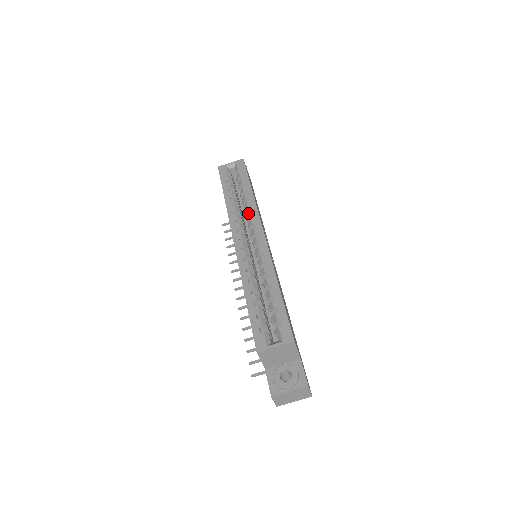
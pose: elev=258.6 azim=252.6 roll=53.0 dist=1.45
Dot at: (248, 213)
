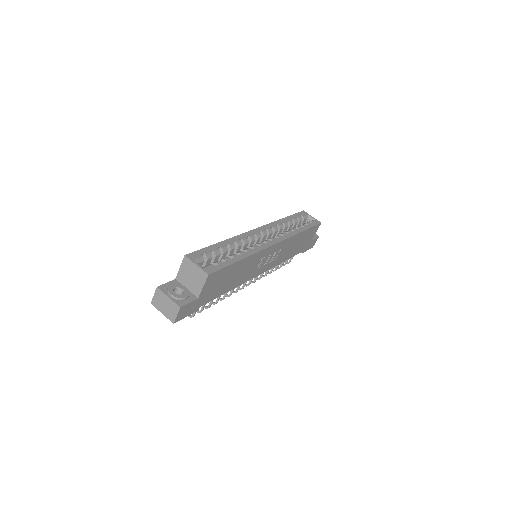
Dot at: (283, 233)
